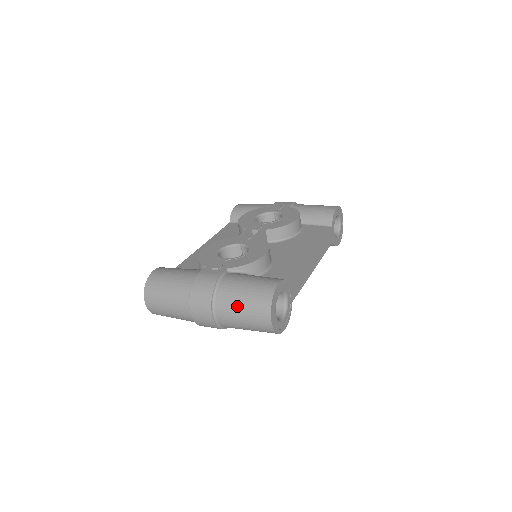
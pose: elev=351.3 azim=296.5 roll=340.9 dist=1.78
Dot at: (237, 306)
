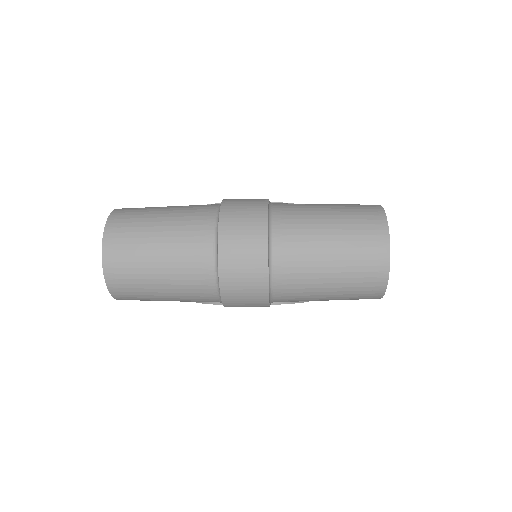
Dot at: (320, 228)
